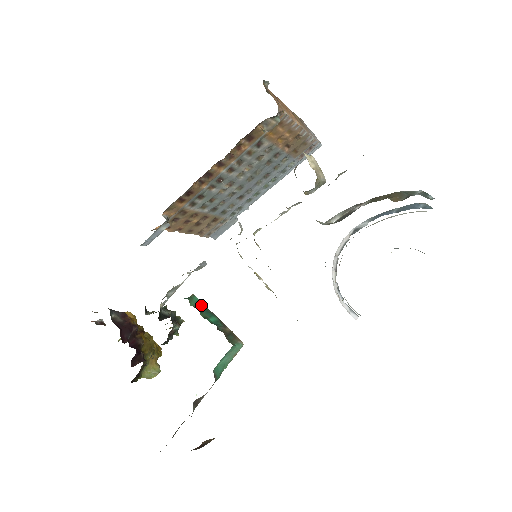
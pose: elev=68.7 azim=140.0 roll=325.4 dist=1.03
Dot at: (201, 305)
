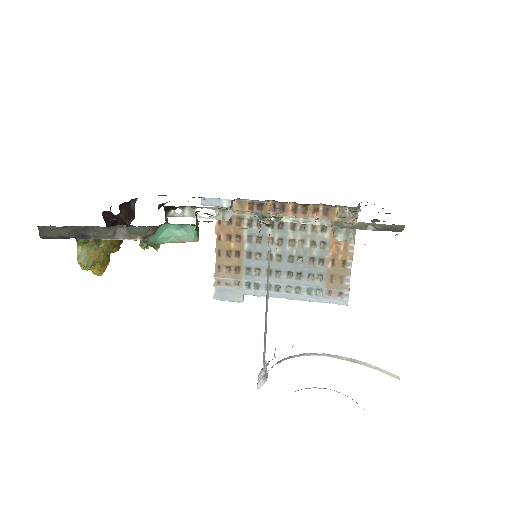
Dot at: occluded
